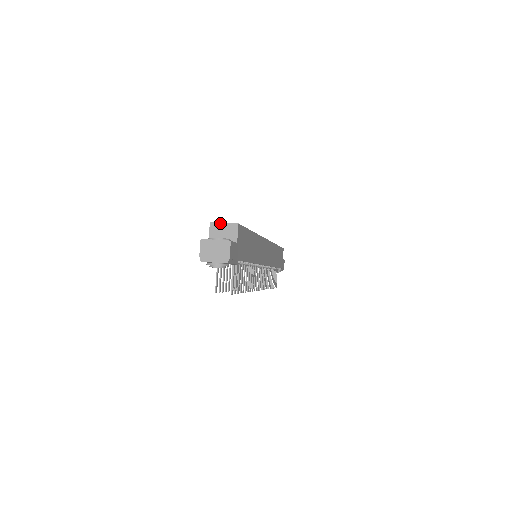
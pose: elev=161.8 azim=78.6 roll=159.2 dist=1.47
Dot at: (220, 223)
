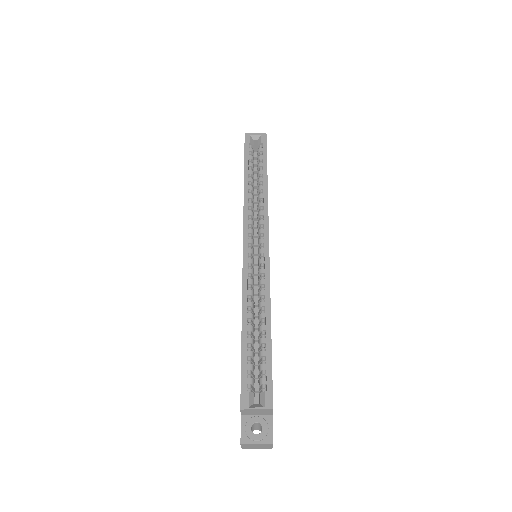
Dot at: (252, 410)
